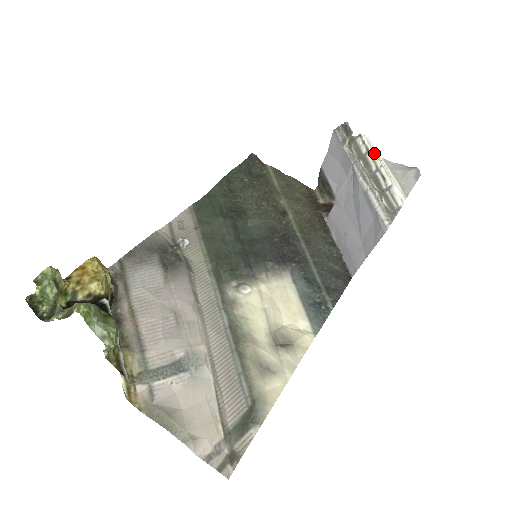
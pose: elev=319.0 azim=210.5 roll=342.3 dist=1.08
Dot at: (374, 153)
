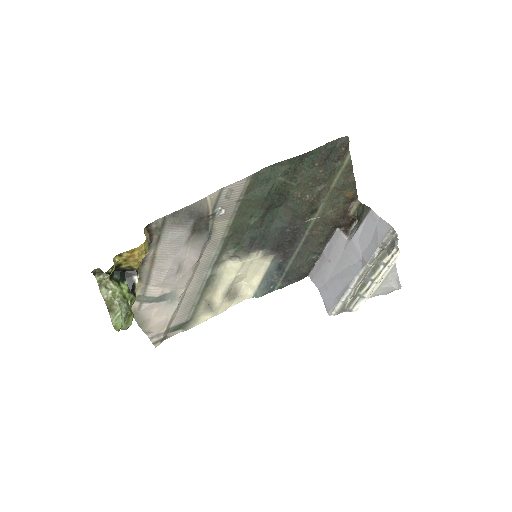
Dot at: (386, 271)
